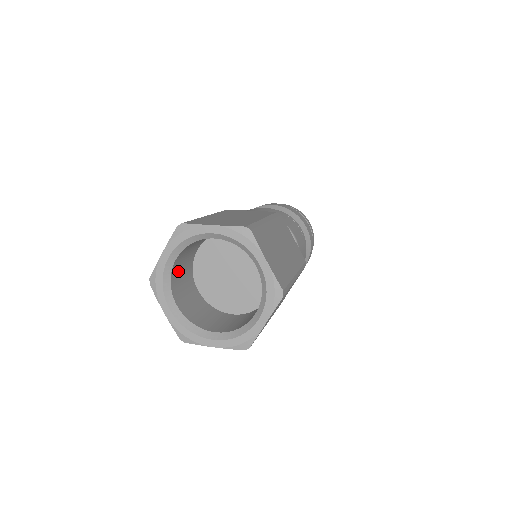
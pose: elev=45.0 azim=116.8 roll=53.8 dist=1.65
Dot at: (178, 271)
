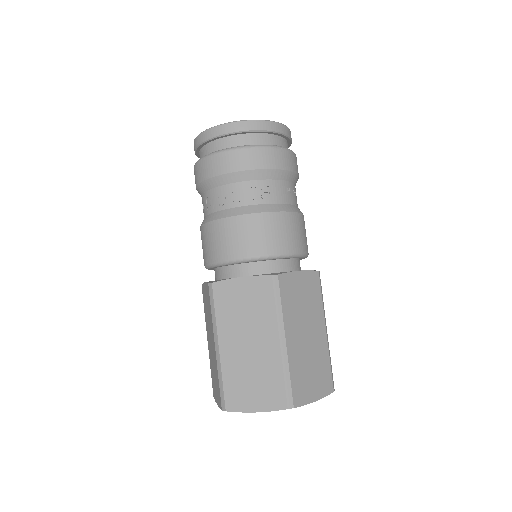
Dot at: occluded
